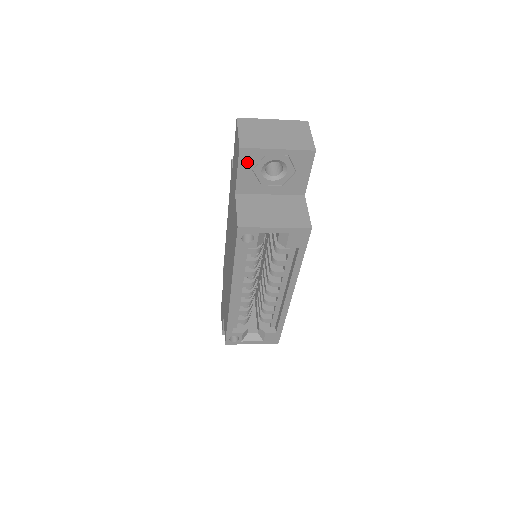
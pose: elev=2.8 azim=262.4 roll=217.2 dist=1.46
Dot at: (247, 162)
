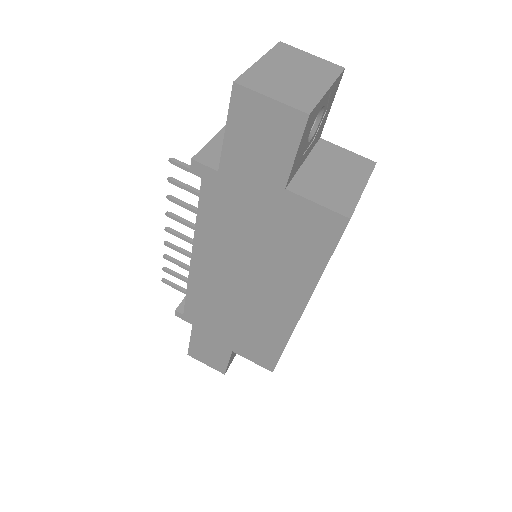
Dot at: (306, 132)
